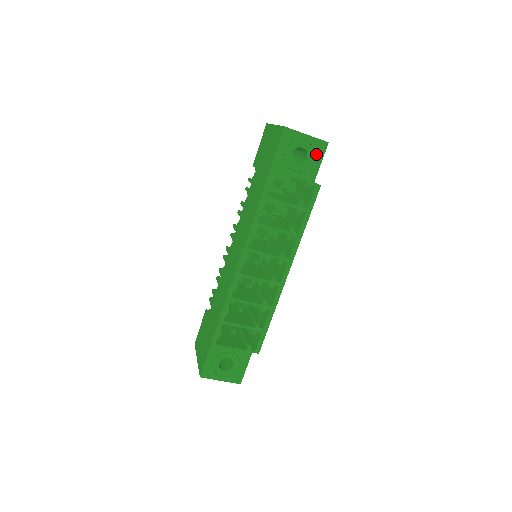
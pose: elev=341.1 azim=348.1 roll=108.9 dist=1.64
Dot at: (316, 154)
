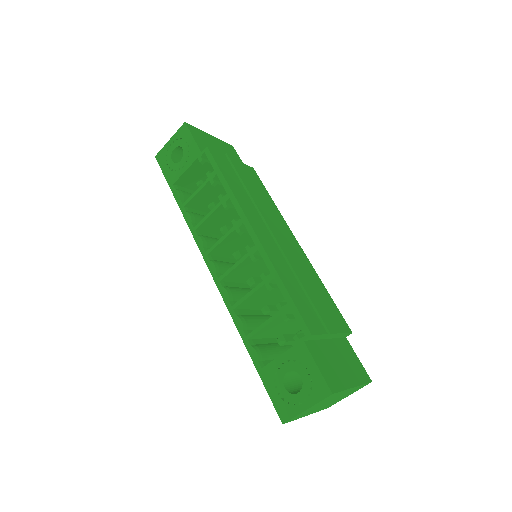
Dot at: (185, 138)
